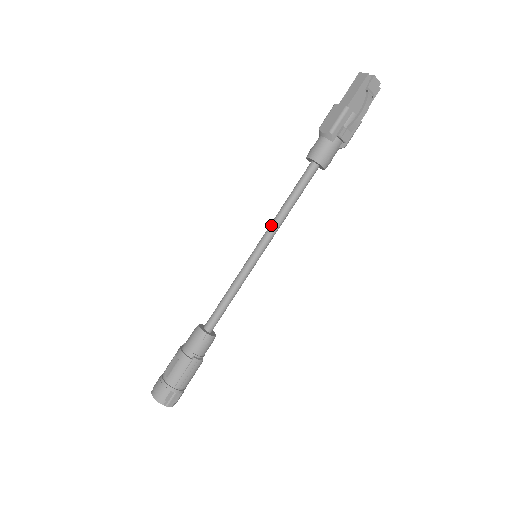
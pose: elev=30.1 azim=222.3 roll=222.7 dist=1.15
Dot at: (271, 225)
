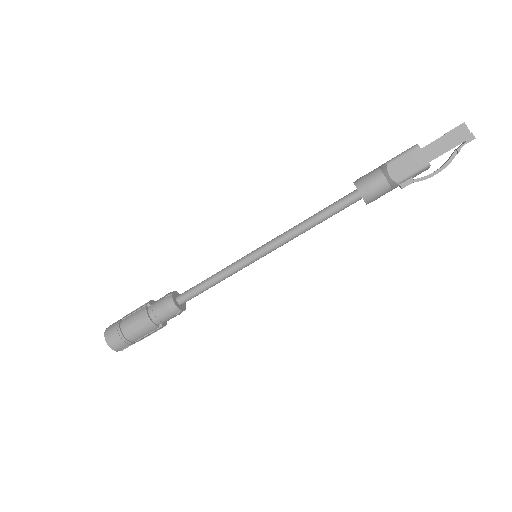
Dot at: (286, 238)
